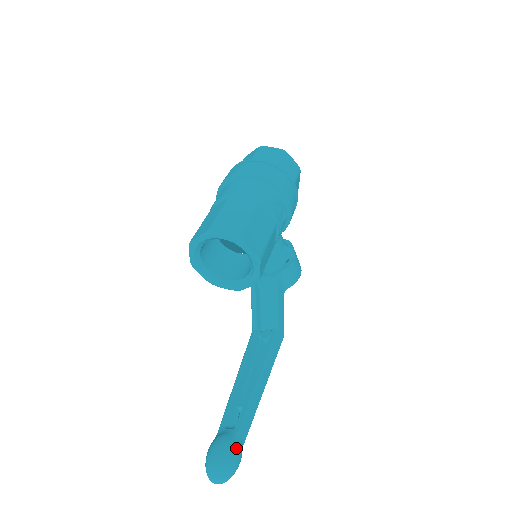
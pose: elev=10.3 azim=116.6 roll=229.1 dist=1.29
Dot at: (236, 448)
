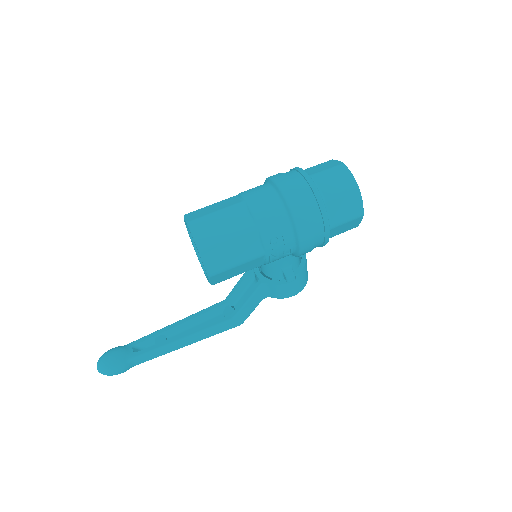
Dot at: (122, 365)
